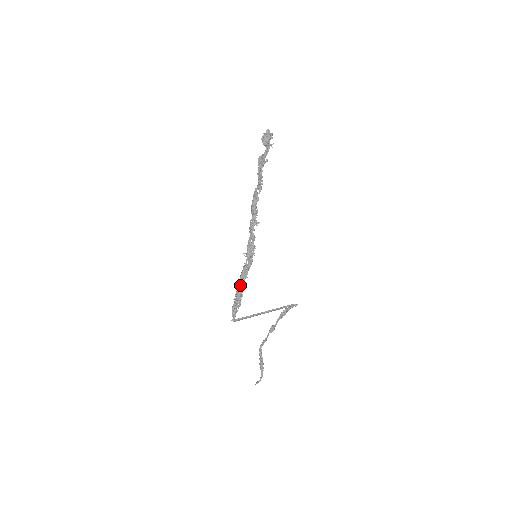
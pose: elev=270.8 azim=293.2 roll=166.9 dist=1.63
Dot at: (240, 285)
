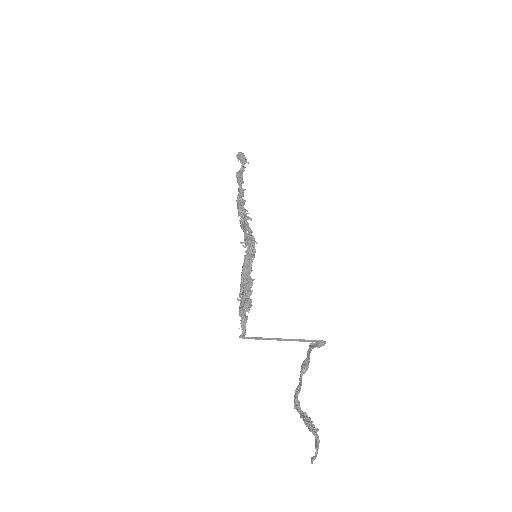
Dot at: (244, 281)
